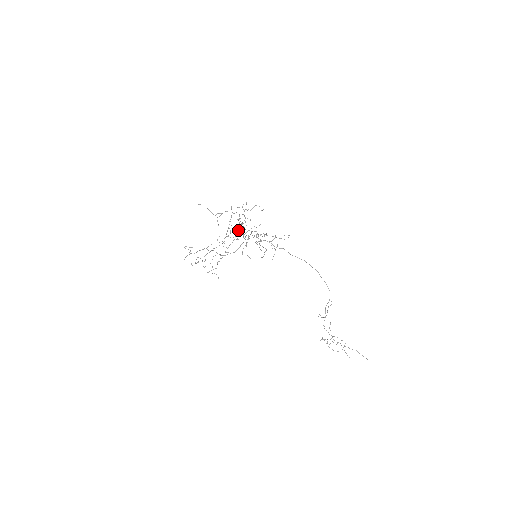
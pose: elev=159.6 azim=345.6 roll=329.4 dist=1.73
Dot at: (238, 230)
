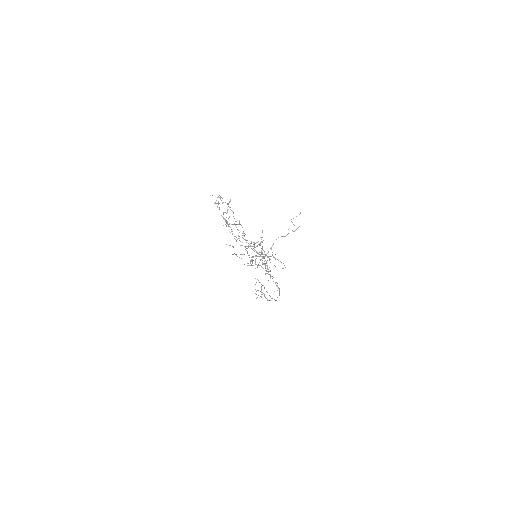
Dot at: (260, 245)
